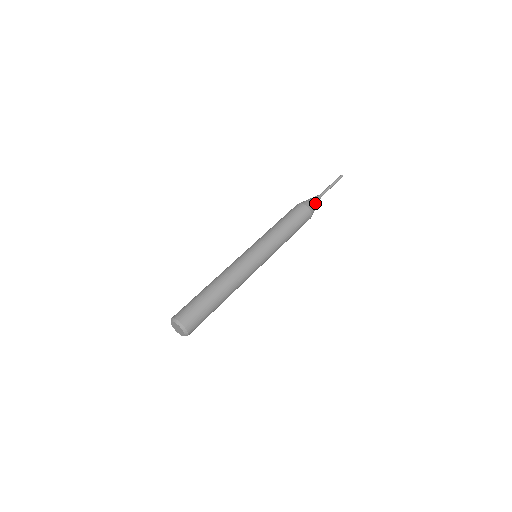
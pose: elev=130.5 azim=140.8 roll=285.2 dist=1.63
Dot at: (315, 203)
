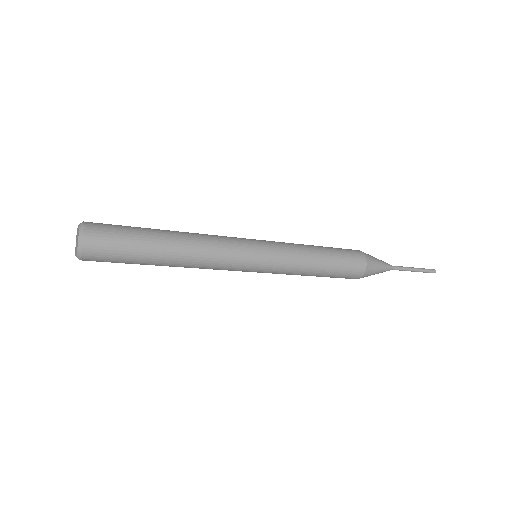
Dot at: occluded
